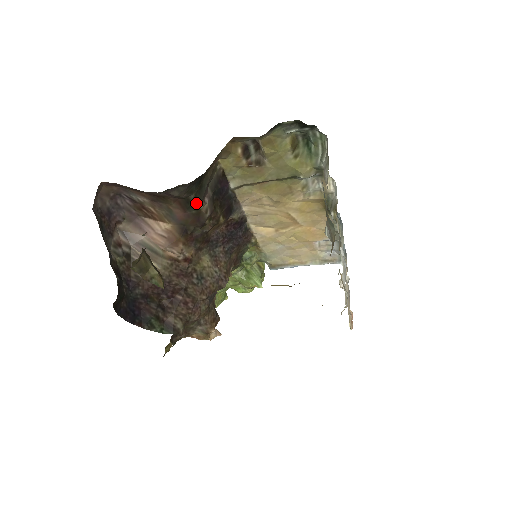
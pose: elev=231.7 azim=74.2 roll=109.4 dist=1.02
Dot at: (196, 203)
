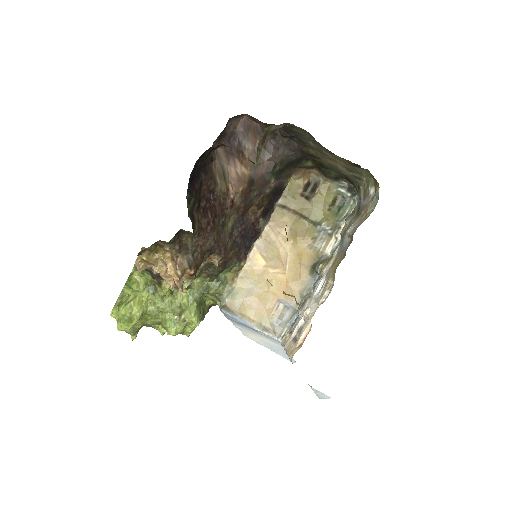
Dot at: (274, 174)
